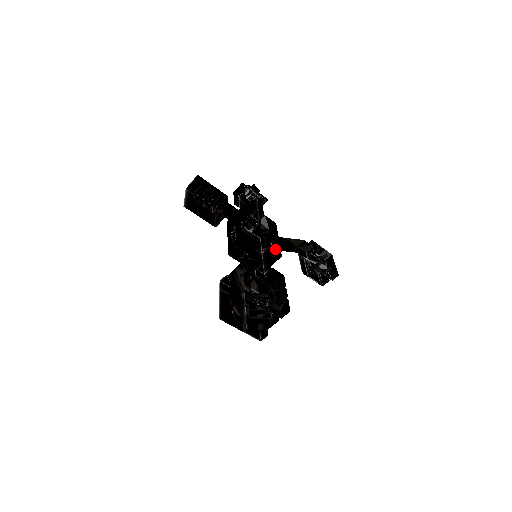
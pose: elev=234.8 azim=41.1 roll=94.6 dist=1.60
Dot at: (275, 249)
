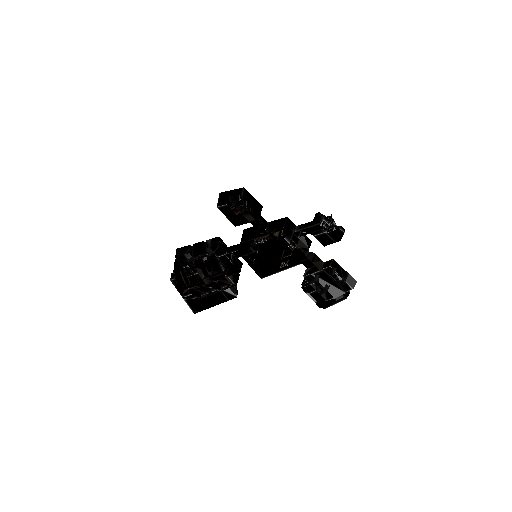
Dot at: occluded
